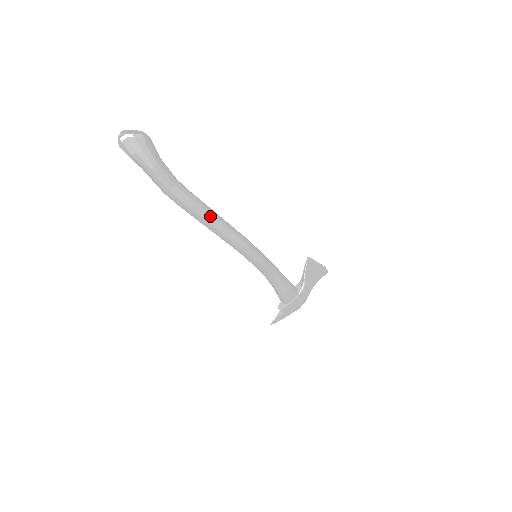
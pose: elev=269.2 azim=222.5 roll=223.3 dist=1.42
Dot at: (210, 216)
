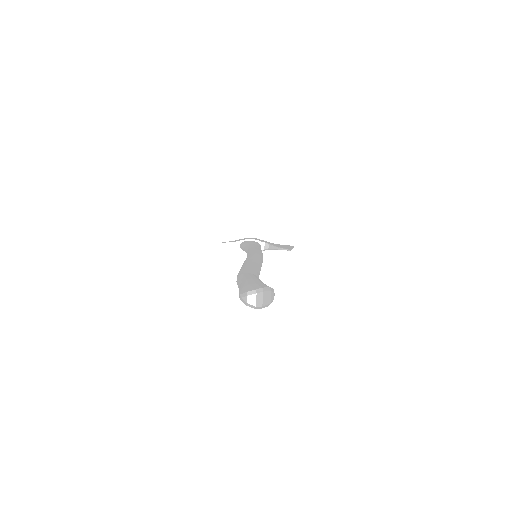
Dot at: occluded
